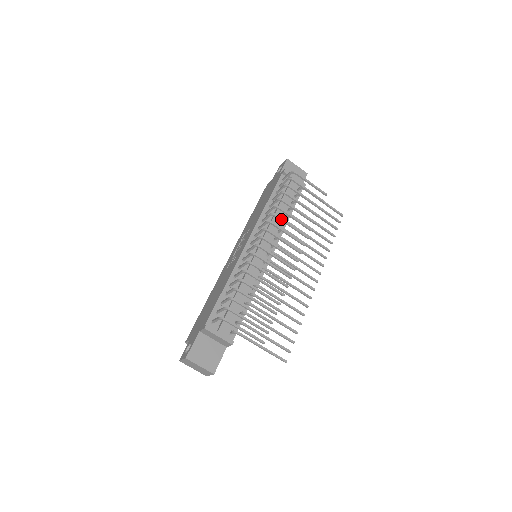
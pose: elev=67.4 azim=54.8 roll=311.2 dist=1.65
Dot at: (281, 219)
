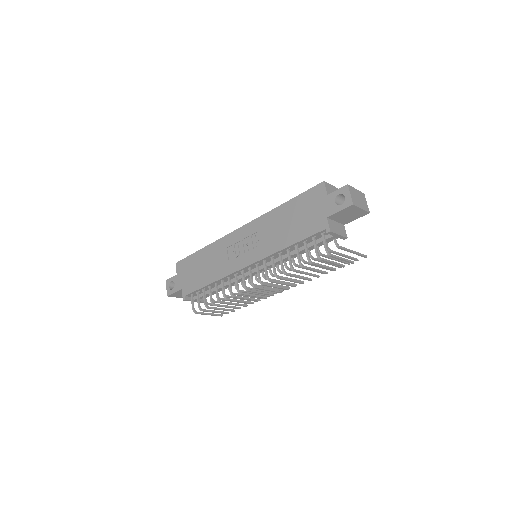
Dot at: occluded
